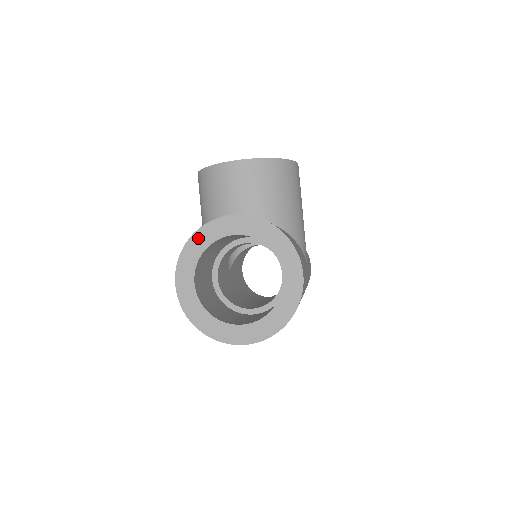
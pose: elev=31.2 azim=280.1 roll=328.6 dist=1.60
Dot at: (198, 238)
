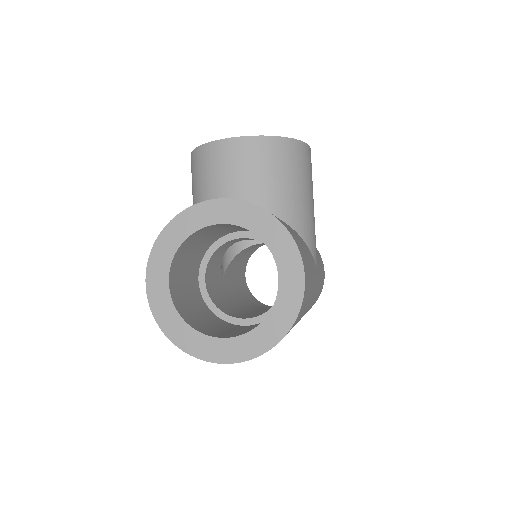
Dot at: (176, 227)
